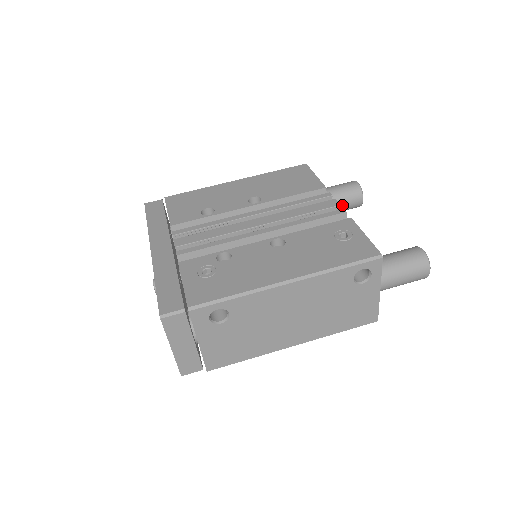
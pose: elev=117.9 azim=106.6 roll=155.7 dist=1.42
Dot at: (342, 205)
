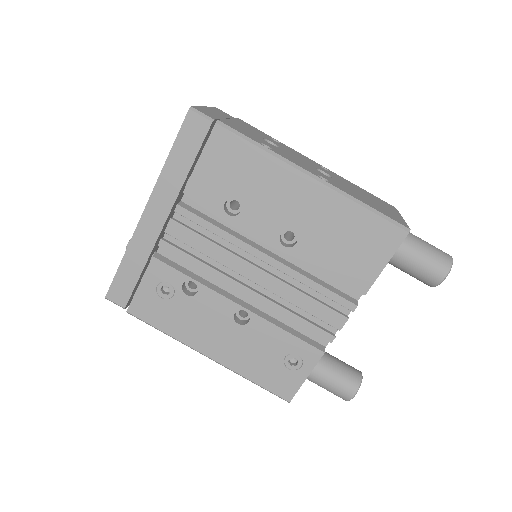
Dot at: occluded
